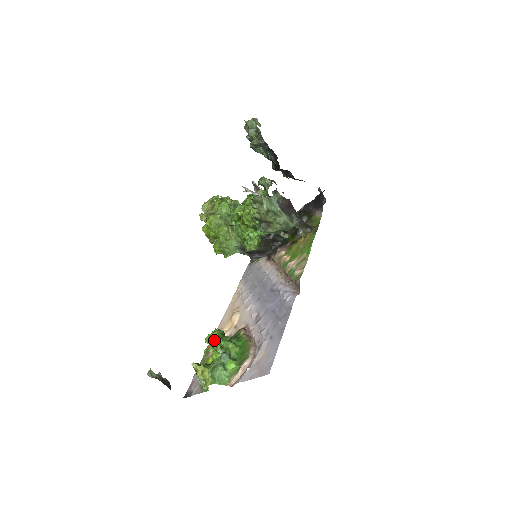
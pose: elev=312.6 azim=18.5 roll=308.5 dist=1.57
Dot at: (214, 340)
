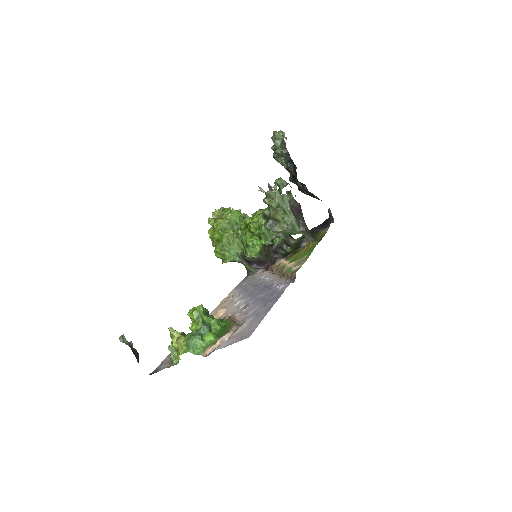
Dot at: (198, 312)
